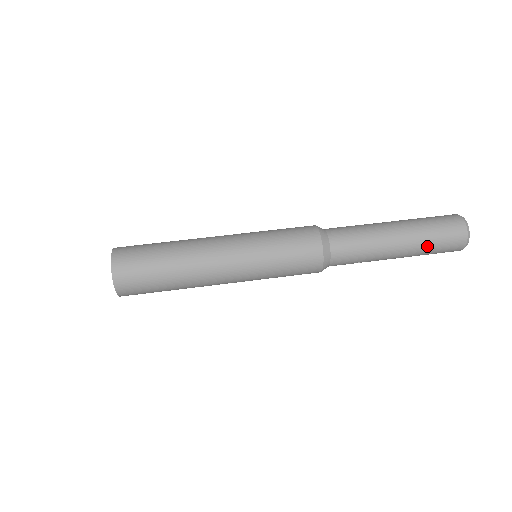
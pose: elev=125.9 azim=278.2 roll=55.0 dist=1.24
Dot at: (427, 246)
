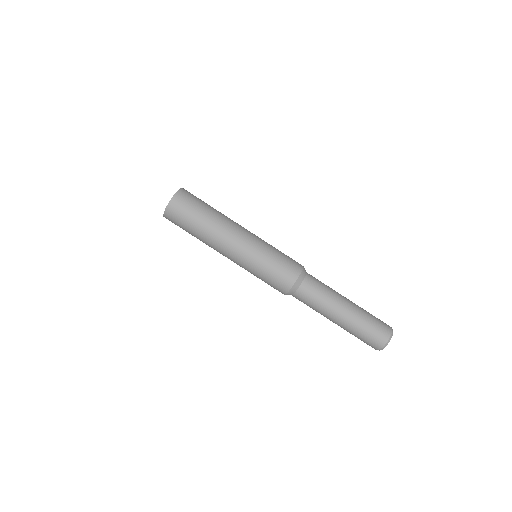
Dot at: (353, 334)
